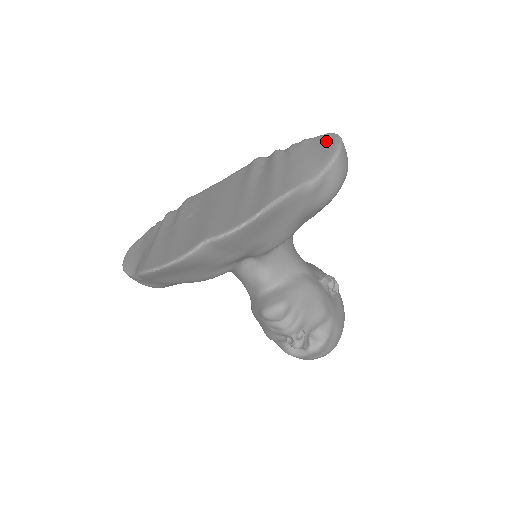
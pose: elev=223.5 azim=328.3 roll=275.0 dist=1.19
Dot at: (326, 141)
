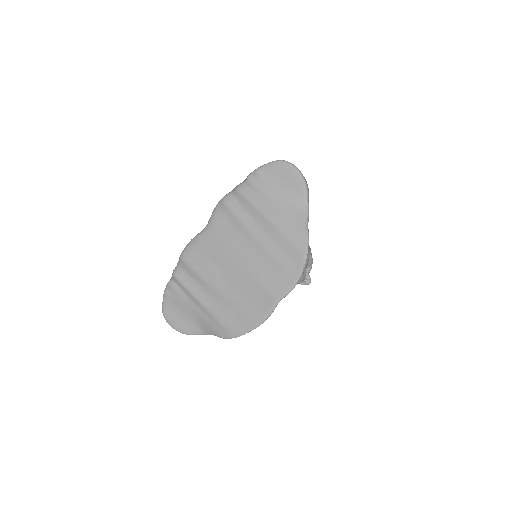
Dot at: (284, 172)
